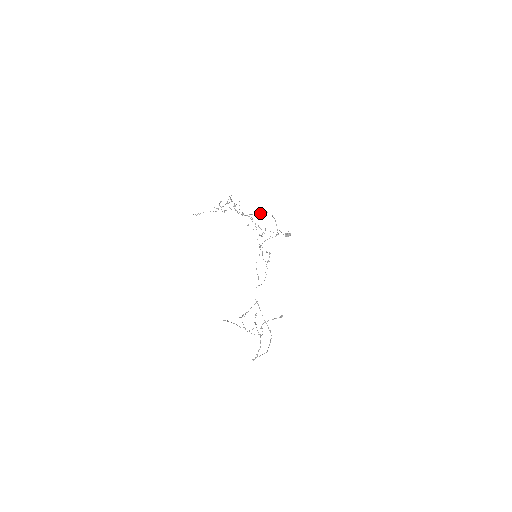
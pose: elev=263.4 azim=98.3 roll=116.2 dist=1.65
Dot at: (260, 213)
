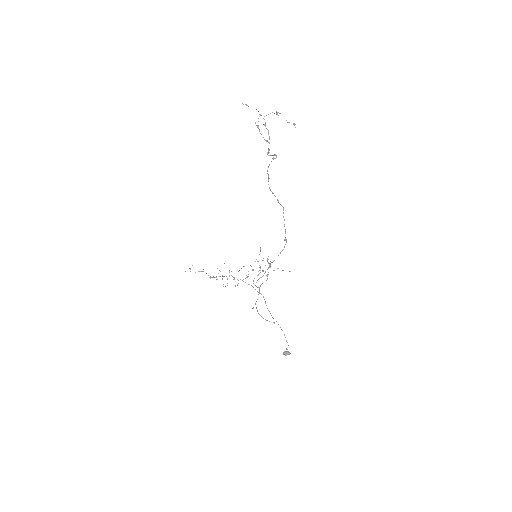
Dot at: occluded
